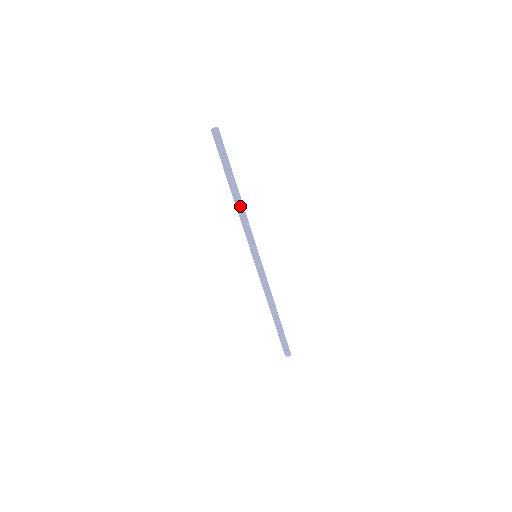
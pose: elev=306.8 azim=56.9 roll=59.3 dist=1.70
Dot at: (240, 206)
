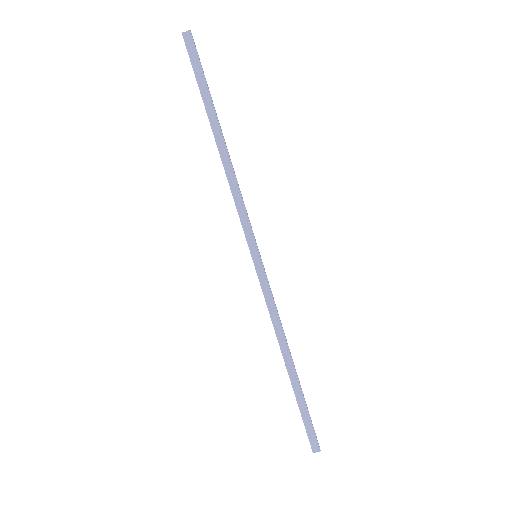
Dot at: (231, 163)
